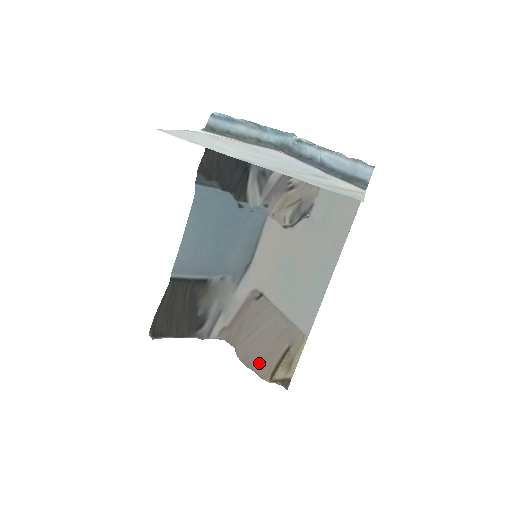
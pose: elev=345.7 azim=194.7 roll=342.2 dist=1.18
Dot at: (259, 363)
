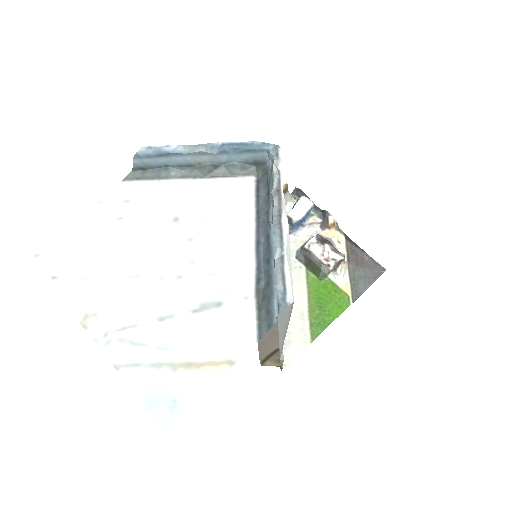
Dot at: (259, 343)
